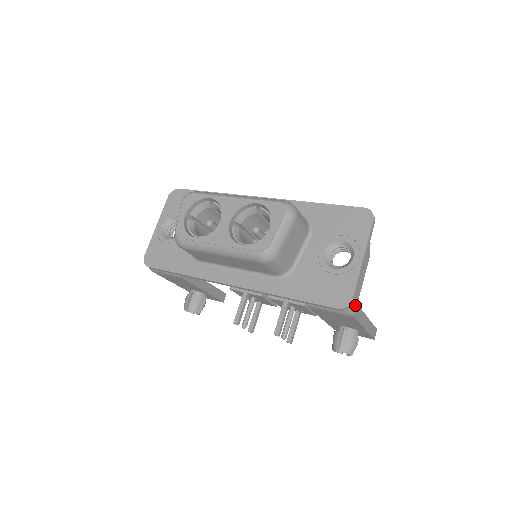
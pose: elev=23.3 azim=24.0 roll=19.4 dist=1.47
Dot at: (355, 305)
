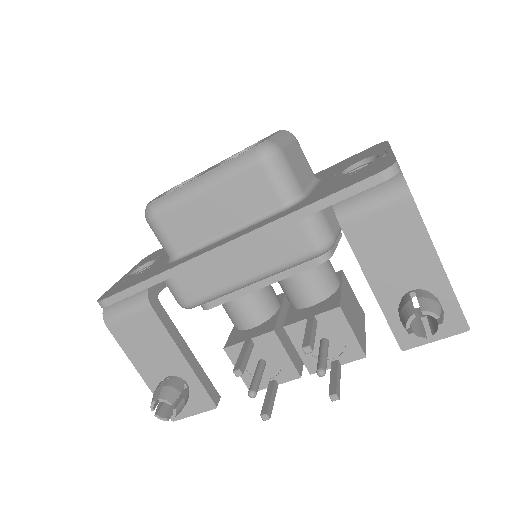
Dot at: (405, 180)
